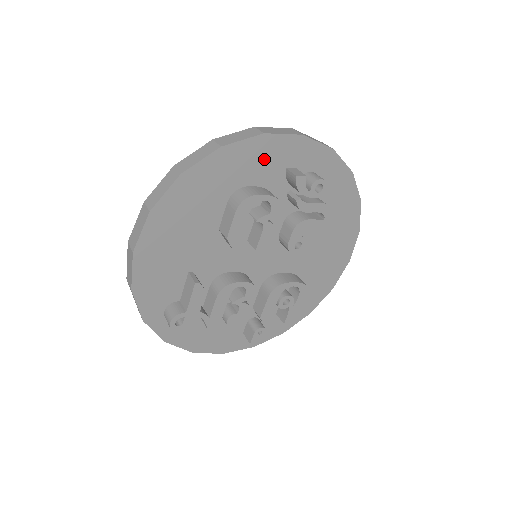
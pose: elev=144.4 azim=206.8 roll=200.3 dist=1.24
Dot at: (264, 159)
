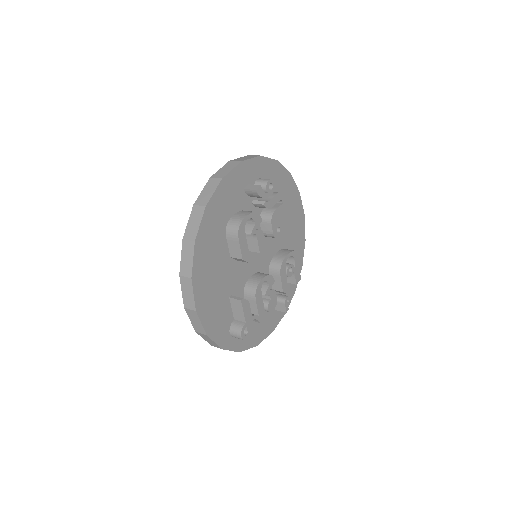
Dot at: (230, 194)
